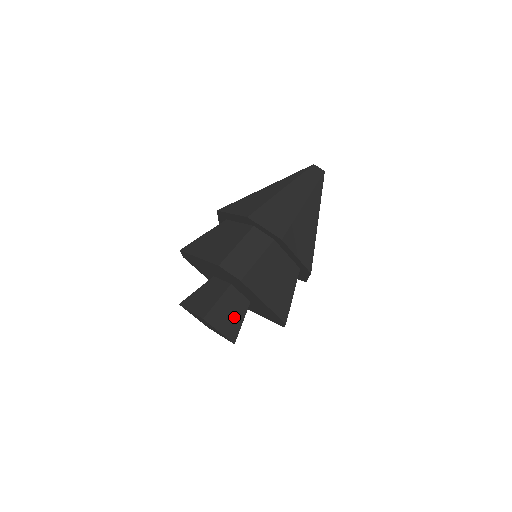
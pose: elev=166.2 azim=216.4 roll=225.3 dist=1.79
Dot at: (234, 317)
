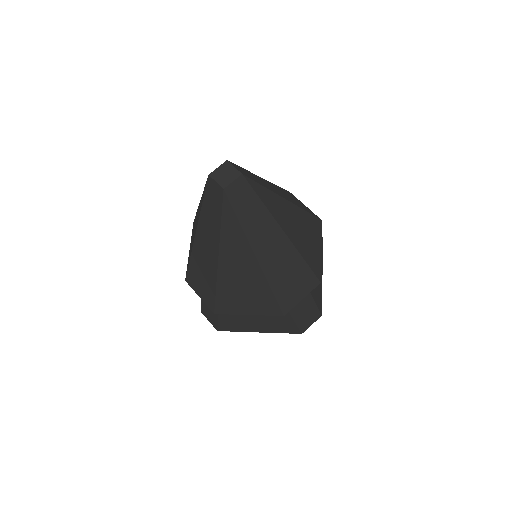
Dot at: occluded
